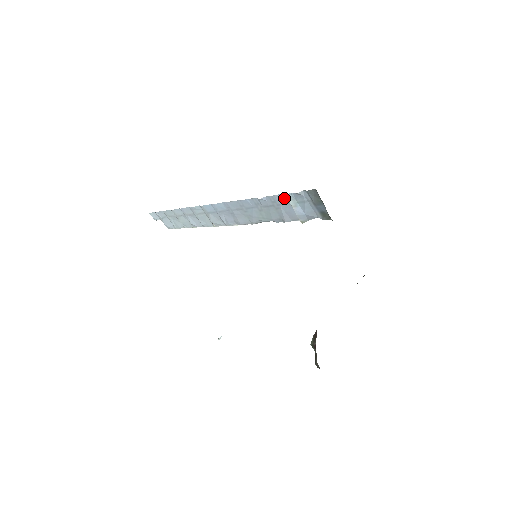
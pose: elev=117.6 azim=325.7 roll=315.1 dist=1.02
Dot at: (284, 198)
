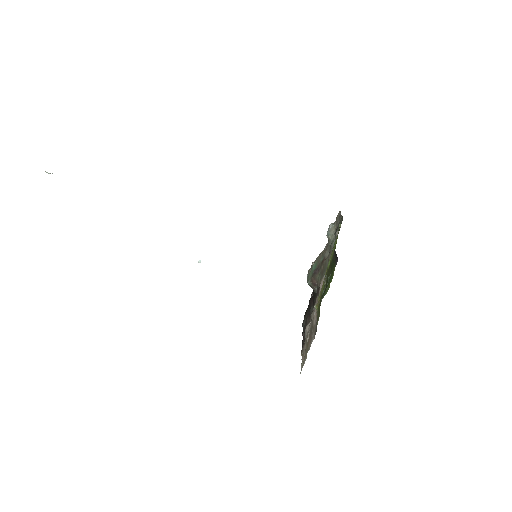
Dot at: occluded
